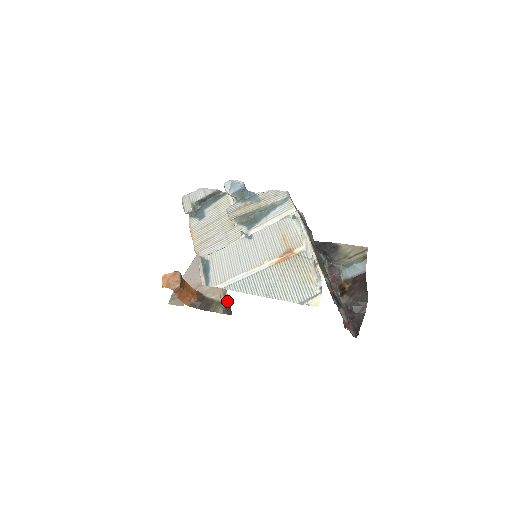
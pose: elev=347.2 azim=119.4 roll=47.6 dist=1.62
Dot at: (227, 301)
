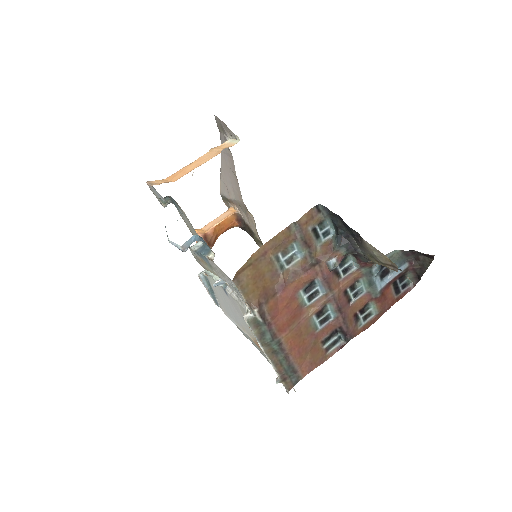
Dot at: occluded
